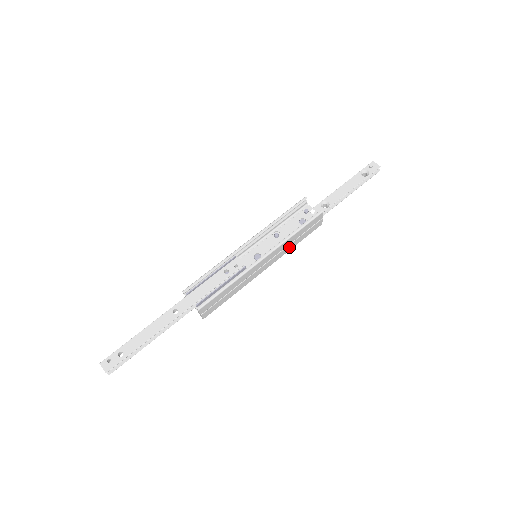
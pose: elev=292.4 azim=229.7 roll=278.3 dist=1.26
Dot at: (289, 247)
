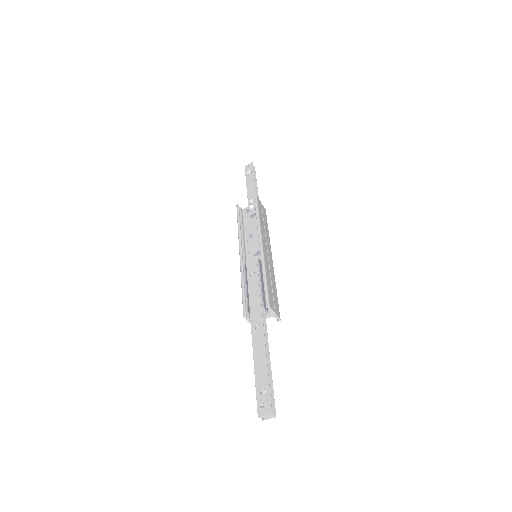
Dot at: (266, 233)
